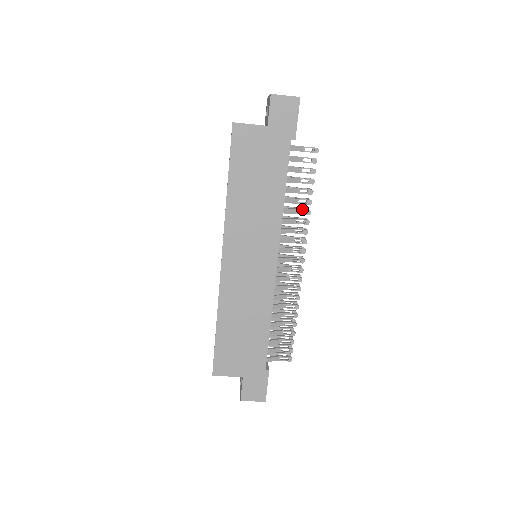
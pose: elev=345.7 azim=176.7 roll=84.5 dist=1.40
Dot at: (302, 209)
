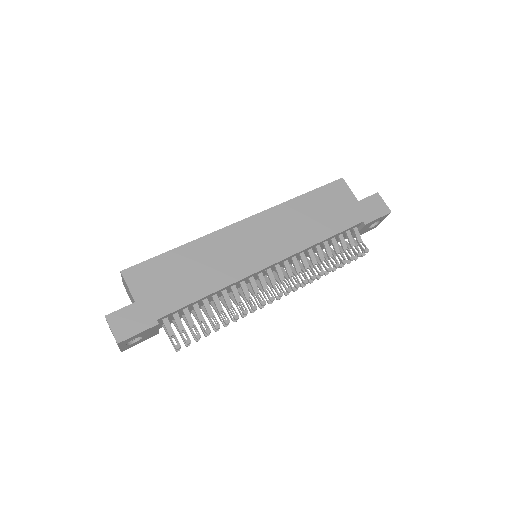
Dot at: occluded
